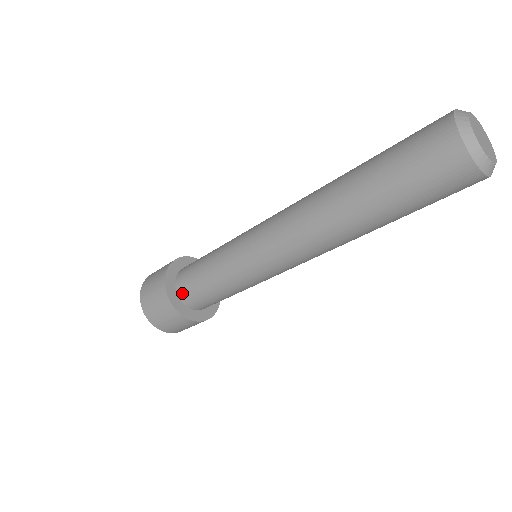
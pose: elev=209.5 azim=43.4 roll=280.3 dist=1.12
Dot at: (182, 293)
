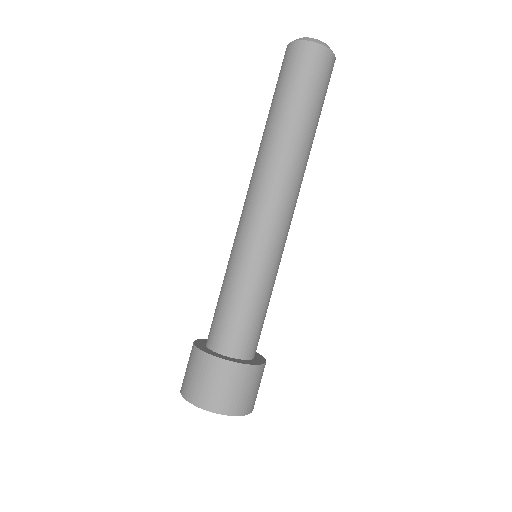
Dot at: (226, 347)
